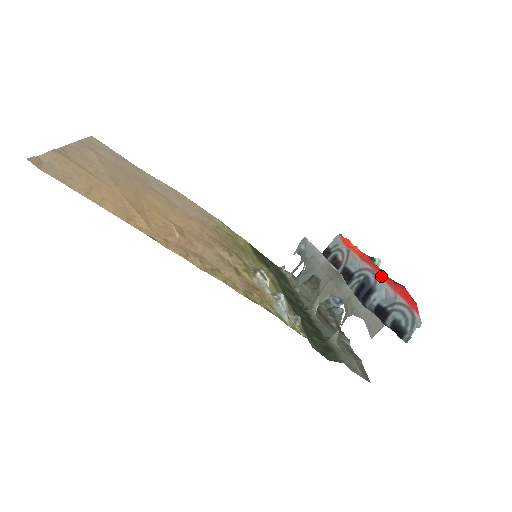
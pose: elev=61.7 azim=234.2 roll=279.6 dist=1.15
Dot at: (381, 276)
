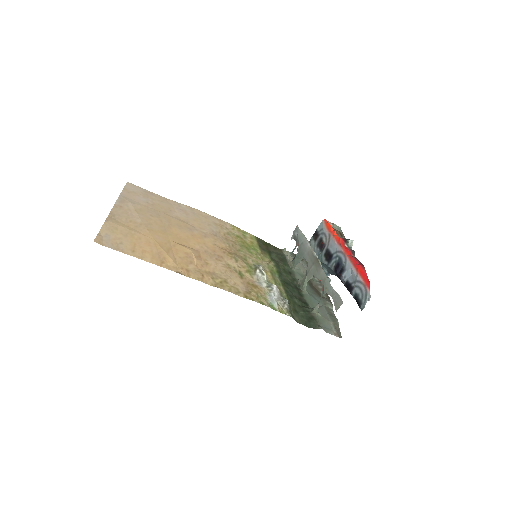
Dot at: (349, 258)
